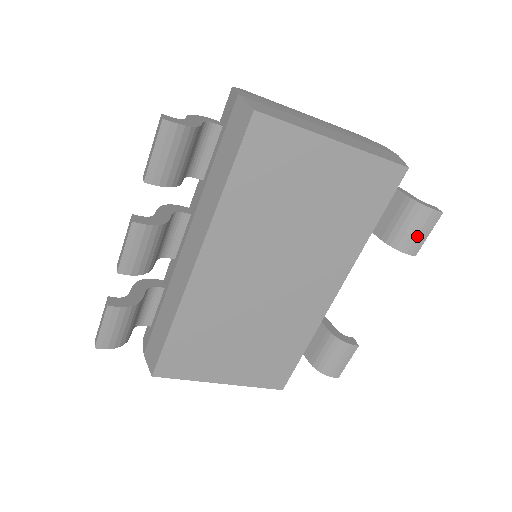
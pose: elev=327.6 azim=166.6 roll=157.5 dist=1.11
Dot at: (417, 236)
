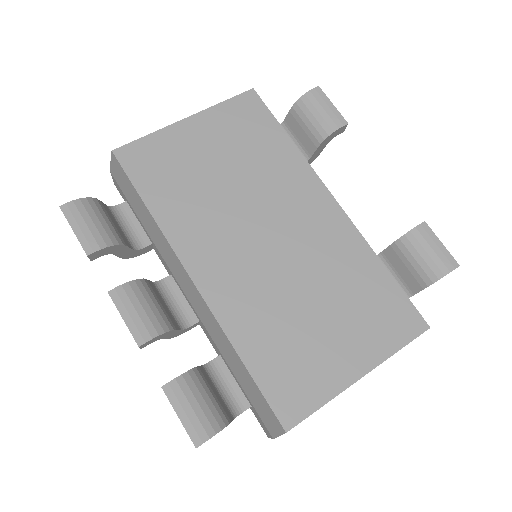
Dot at: (327, 113)
